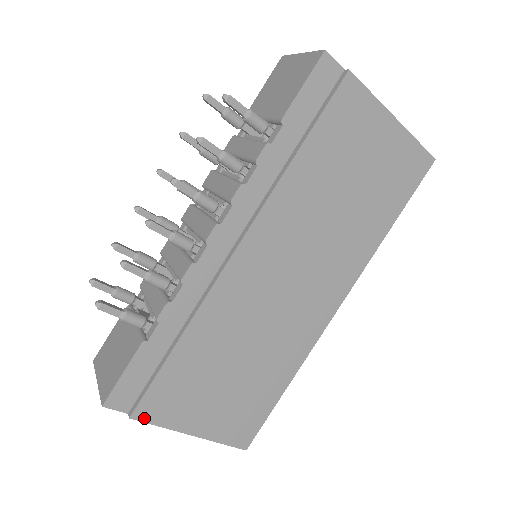
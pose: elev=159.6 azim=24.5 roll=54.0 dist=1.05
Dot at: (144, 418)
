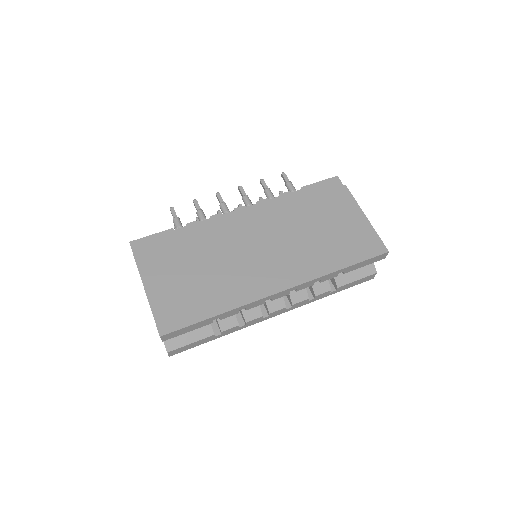
Dot at: (138, 260)
